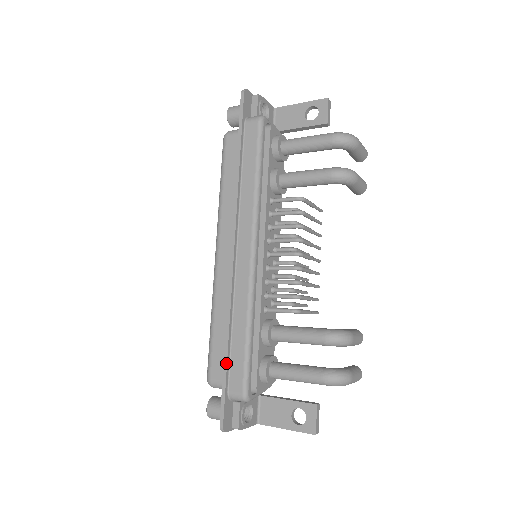
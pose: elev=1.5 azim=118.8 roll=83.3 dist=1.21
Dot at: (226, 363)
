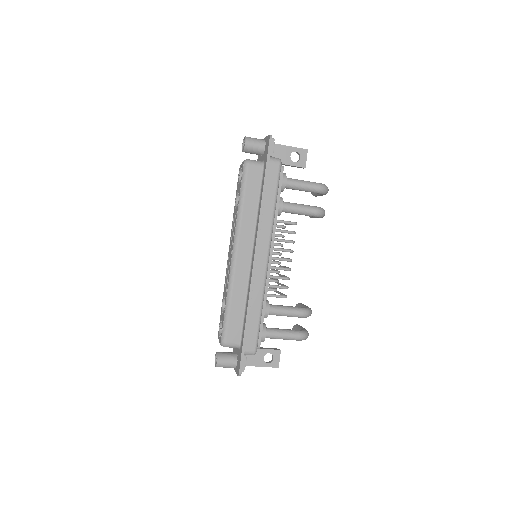
Dot at: (246, 332)
